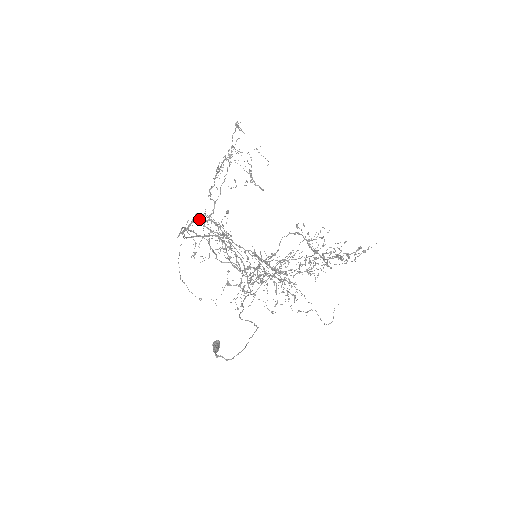
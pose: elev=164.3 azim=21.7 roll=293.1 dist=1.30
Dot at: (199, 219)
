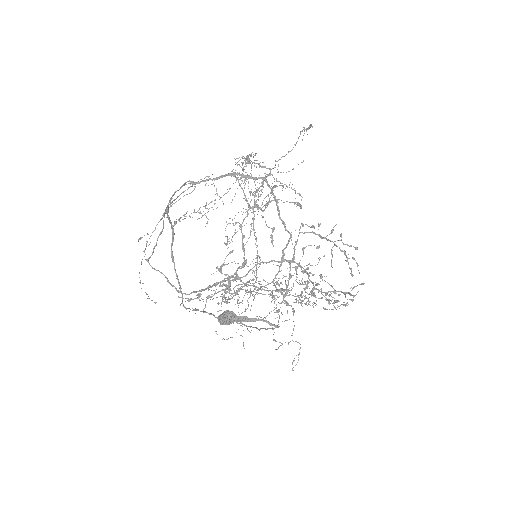
Dot at: occluded
